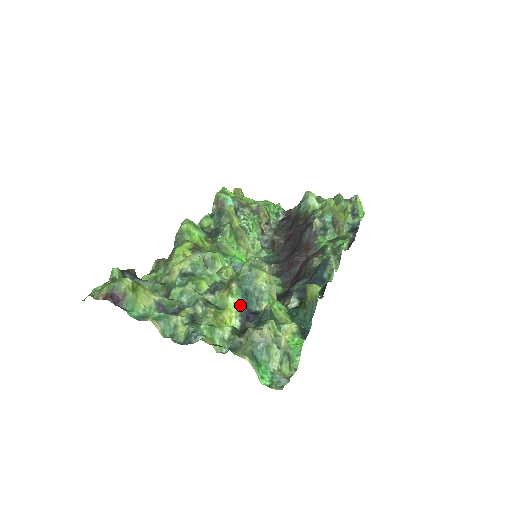
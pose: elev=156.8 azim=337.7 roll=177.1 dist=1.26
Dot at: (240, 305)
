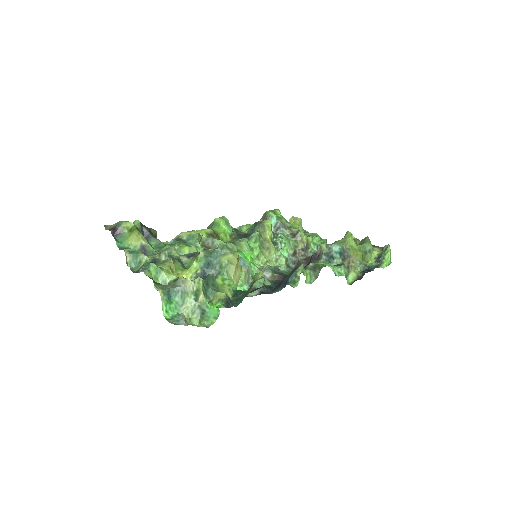
Dot at: (199, 270)
